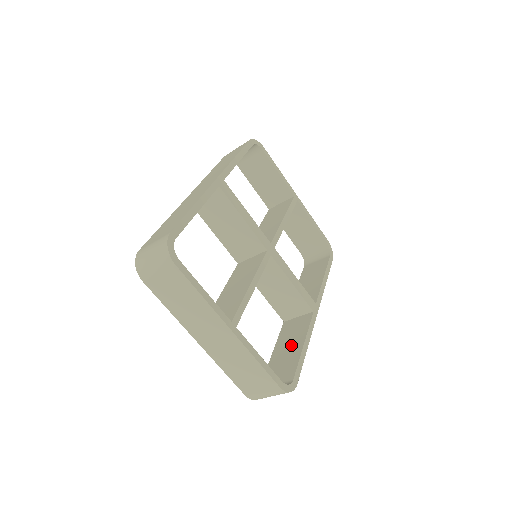
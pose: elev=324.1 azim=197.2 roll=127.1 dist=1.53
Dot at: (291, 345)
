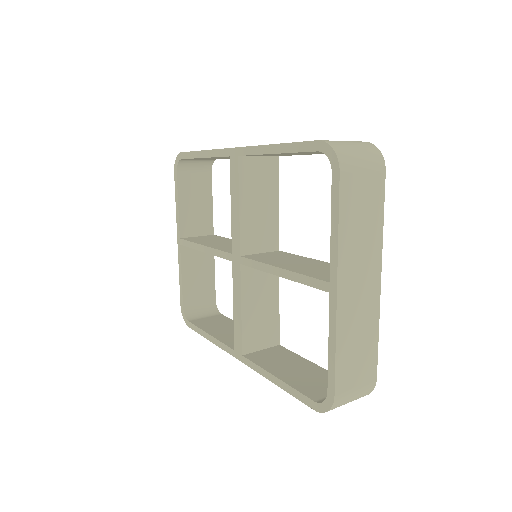
Dot at: (297, 366)
